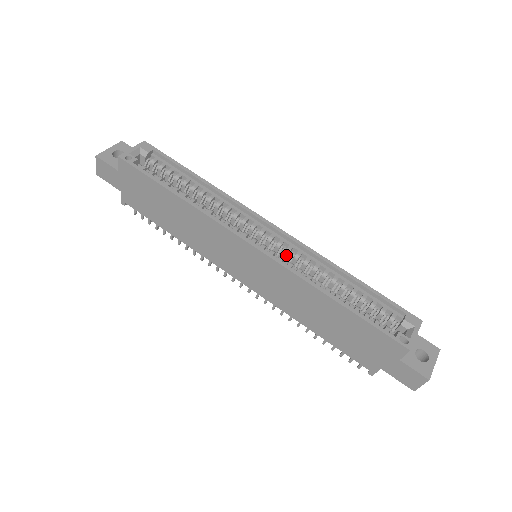
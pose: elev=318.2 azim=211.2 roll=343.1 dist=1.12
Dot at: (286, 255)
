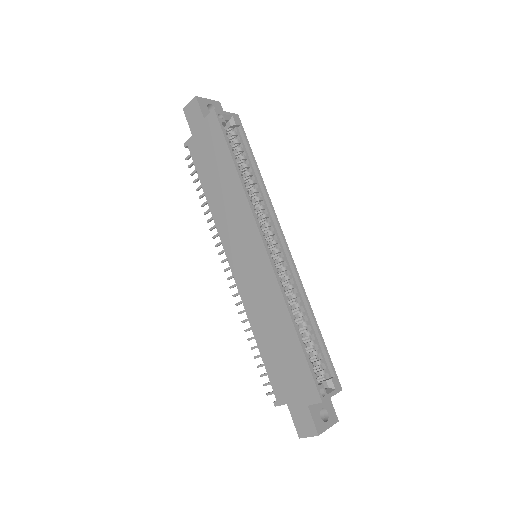
Dot at: (280, 271)
